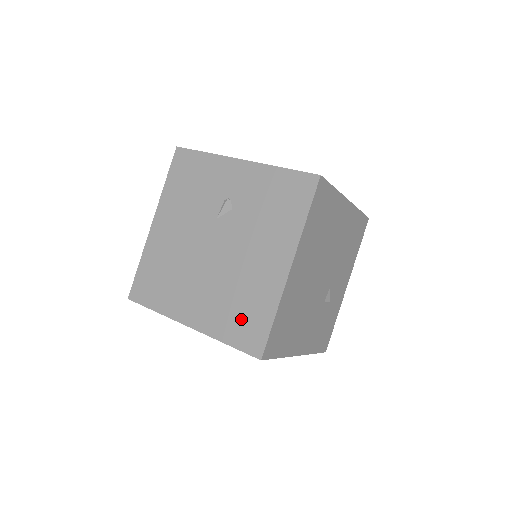
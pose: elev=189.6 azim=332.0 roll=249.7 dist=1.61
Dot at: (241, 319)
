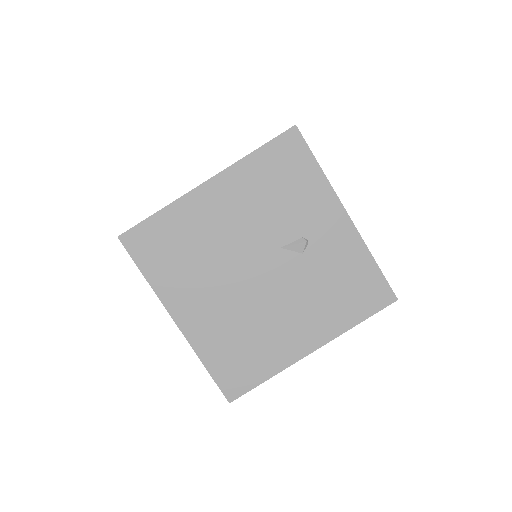
Dot at: (236, 358)
